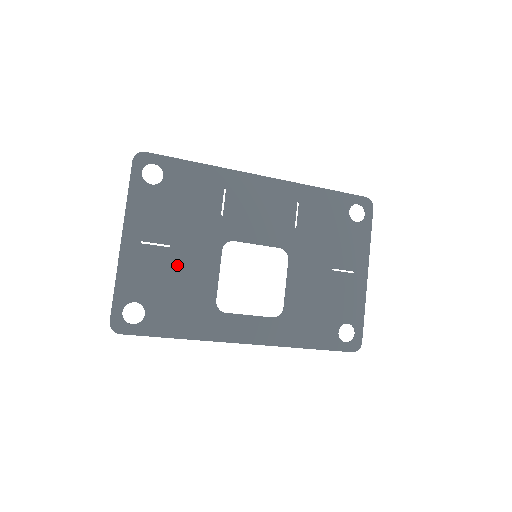
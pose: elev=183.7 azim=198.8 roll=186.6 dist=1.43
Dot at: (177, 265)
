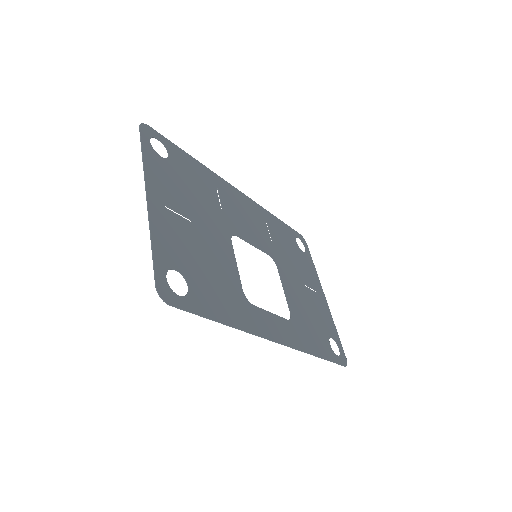
Dot at: (202, 242)
